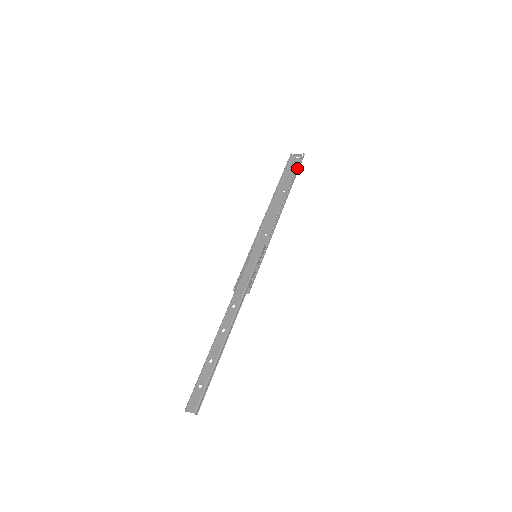
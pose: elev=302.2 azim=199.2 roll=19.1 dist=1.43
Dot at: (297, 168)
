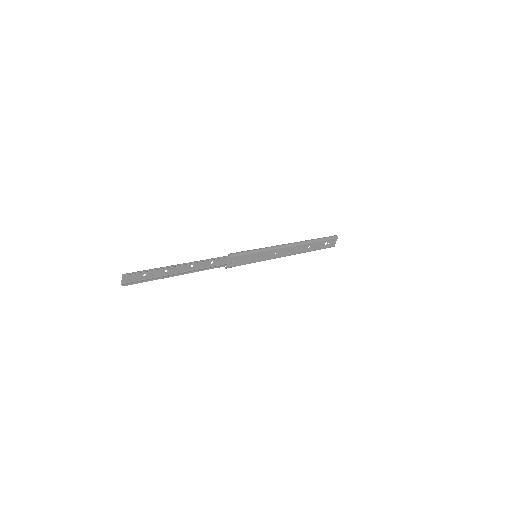
Dot at: (324, 237)
